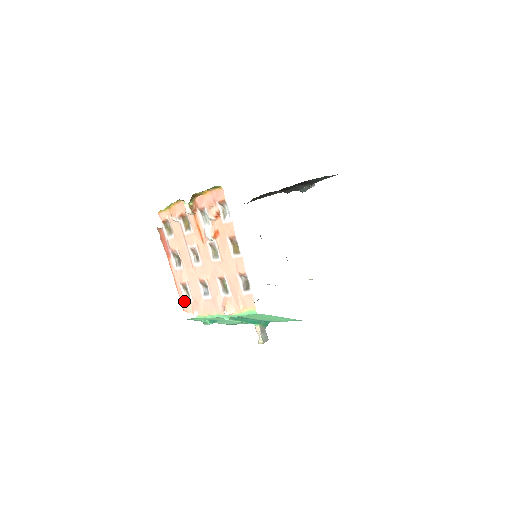
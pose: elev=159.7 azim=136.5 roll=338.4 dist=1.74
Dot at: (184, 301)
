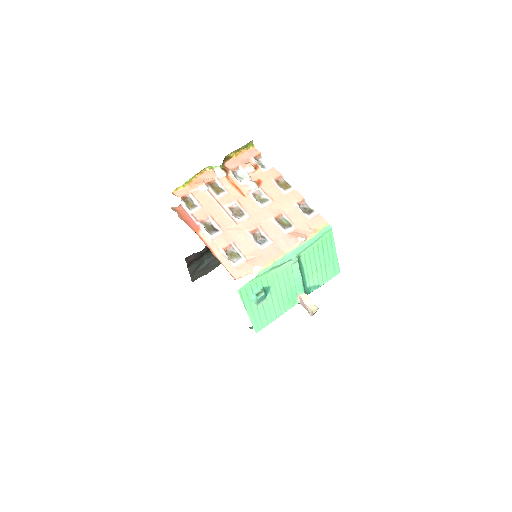
Dot at: (233, 267)
